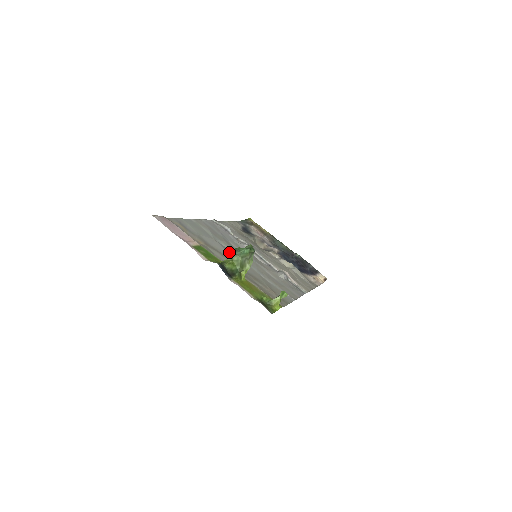
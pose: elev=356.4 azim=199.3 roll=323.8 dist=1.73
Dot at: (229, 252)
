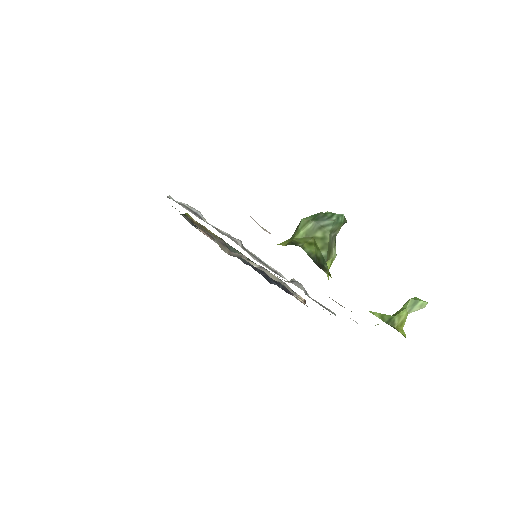
Dot at: occluded
